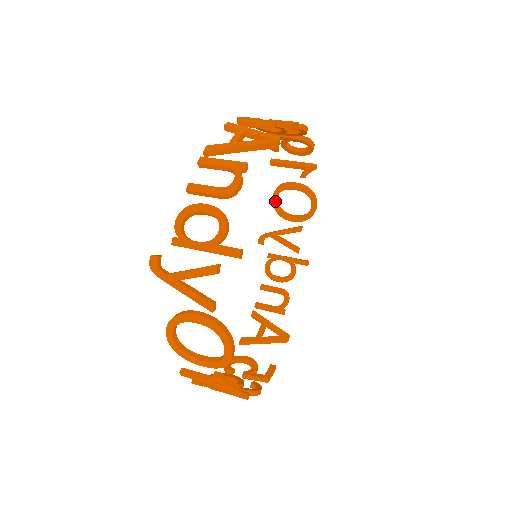
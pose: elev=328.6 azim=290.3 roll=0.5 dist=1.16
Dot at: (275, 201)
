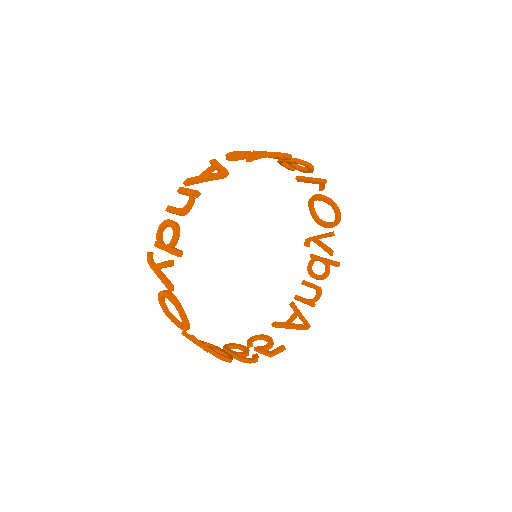
Dot at: (311, 210)
